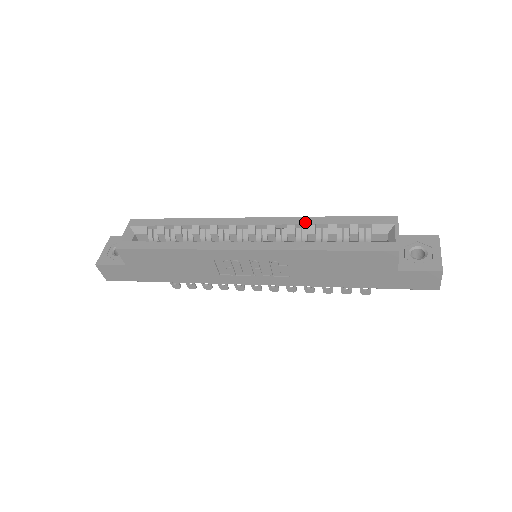
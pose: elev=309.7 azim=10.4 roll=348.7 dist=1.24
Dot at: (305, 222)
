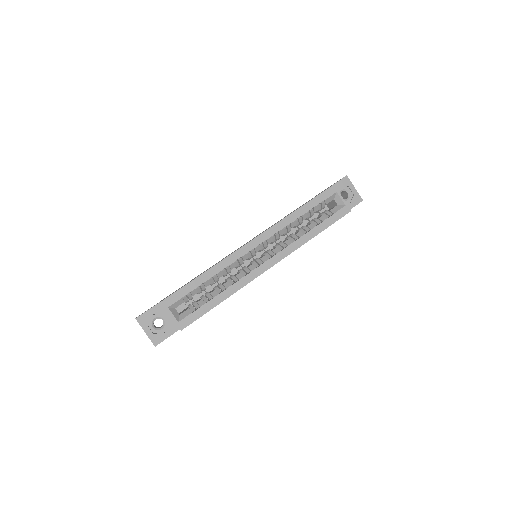
Dot at: (288, 223)
